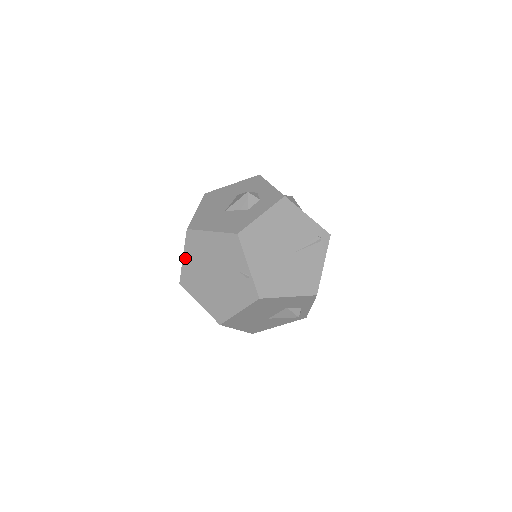
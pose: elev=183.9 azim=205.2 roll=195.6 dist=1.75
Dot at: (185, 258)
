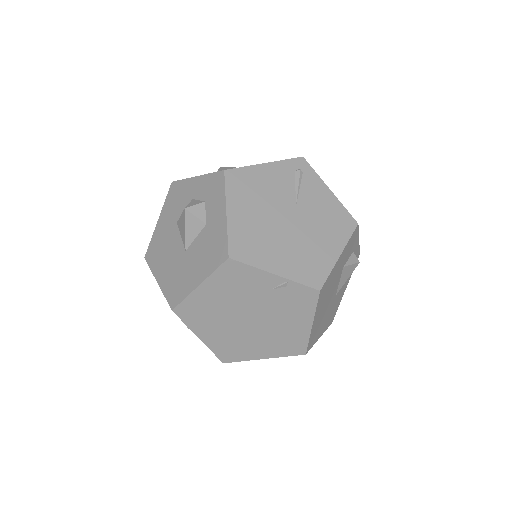
Dot at: (202, 337)
